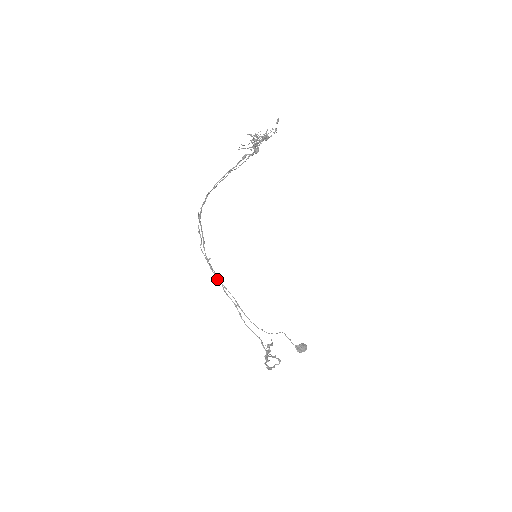
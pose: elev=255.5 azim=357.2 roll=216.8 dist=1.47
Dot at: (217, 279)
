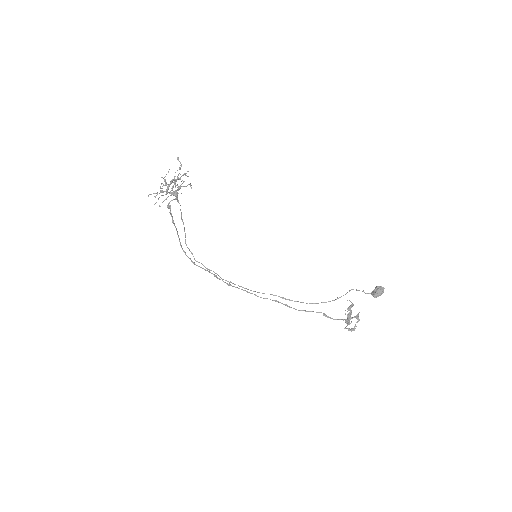
Dot at: occluded
